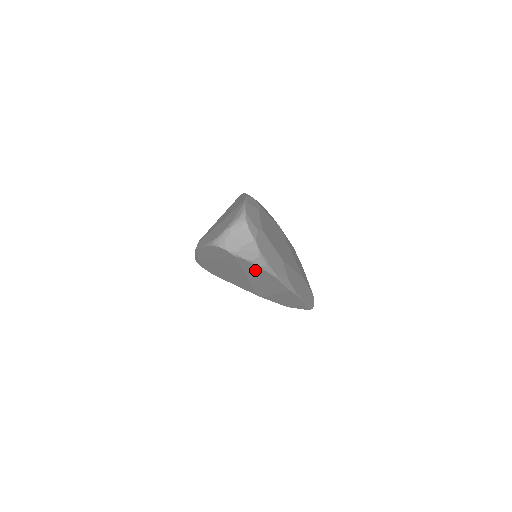
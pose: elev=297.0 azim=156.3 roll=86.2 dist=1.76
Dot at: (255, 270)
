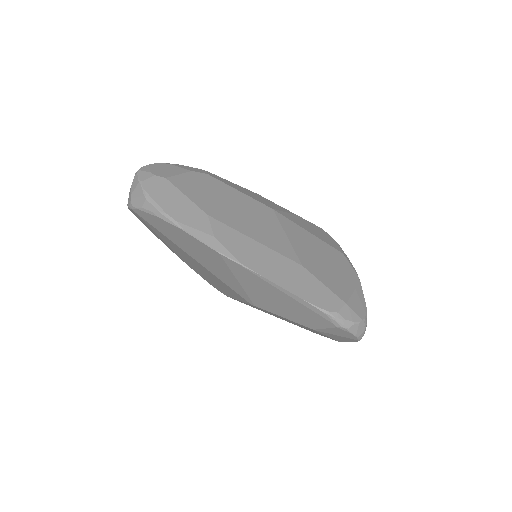
Dot at: (164, 227)
